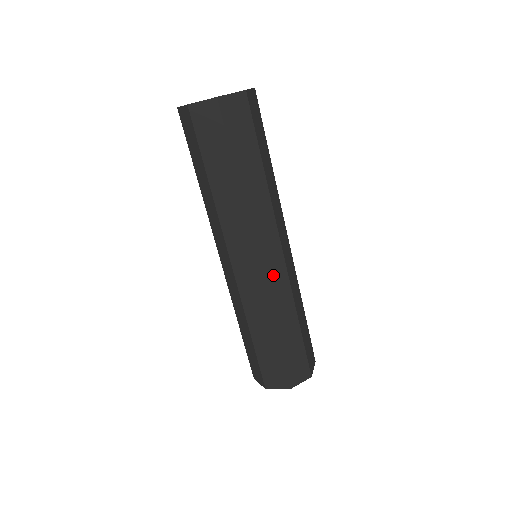
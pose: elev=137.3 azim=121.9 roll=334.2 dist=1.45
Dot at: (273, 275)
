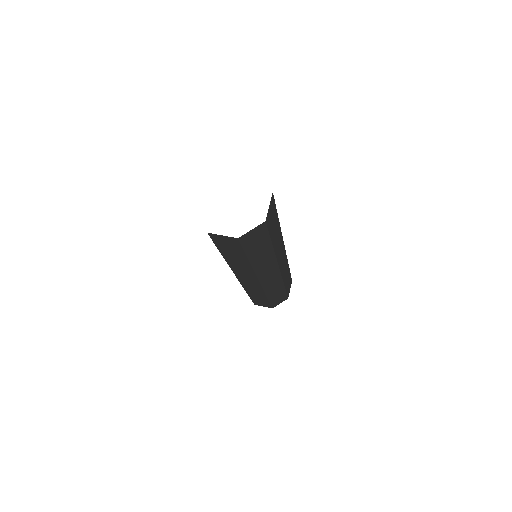
Dot at: (249, 284)
